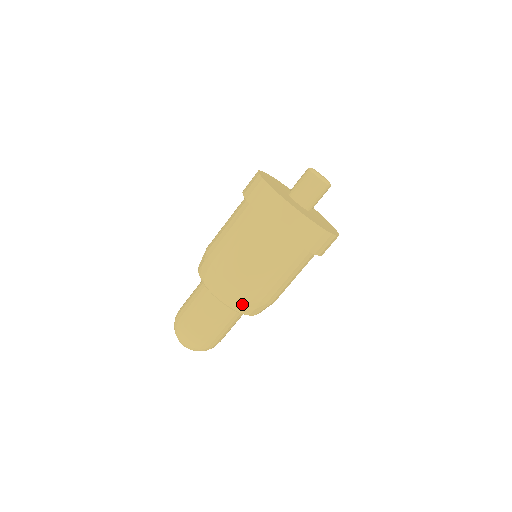
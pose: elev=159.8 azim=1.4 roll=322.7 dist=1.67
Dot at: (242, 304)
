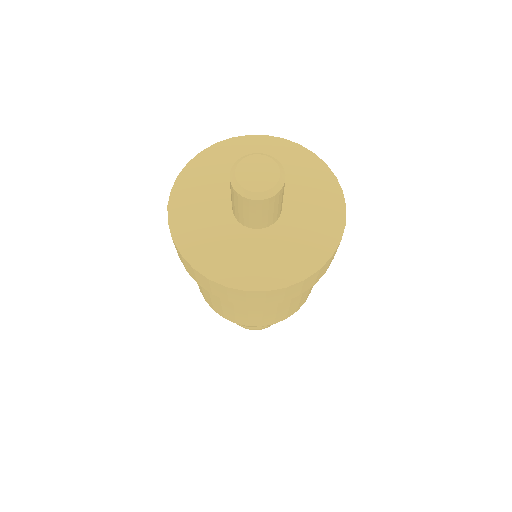
Dot at: occluded
